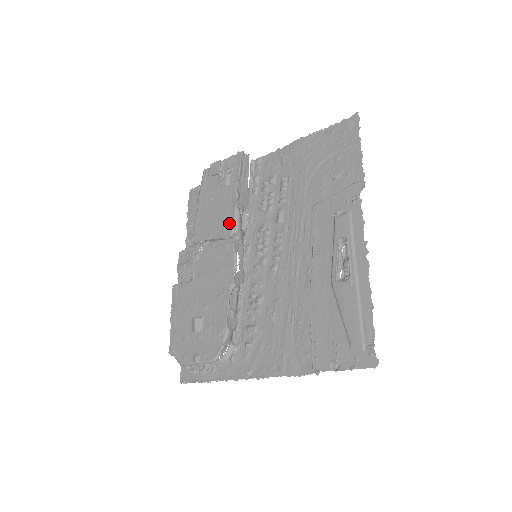
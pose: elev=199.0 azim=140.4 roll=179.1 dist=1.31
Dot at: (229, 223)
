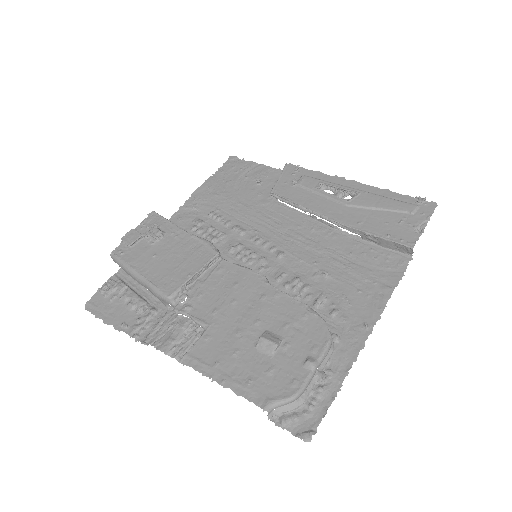
Dot at: (204, 248)
